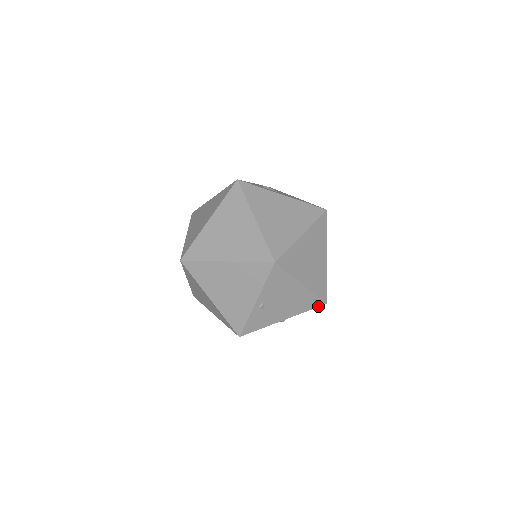
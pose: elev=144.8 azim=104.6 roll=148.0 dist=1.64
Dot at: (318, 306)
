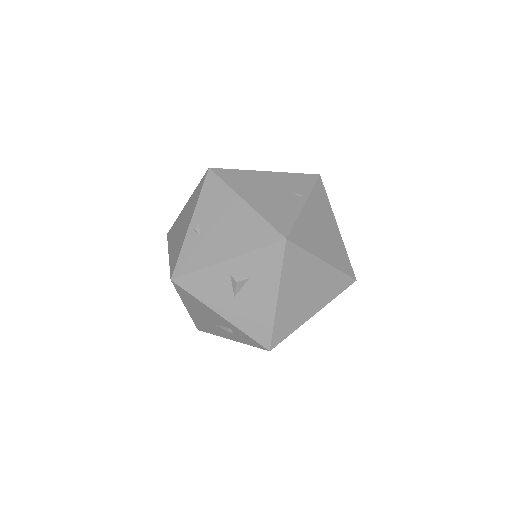
Dot at: (273, 242)
